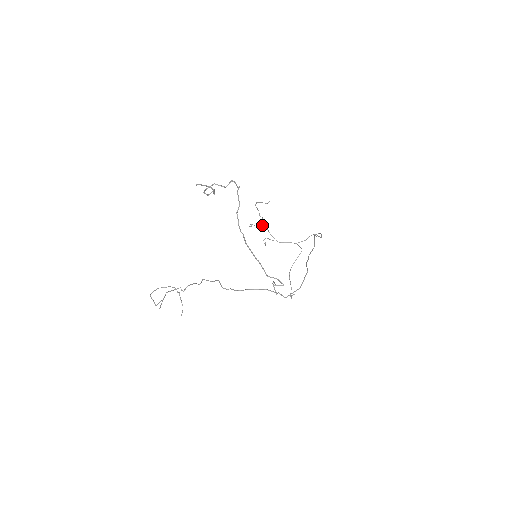
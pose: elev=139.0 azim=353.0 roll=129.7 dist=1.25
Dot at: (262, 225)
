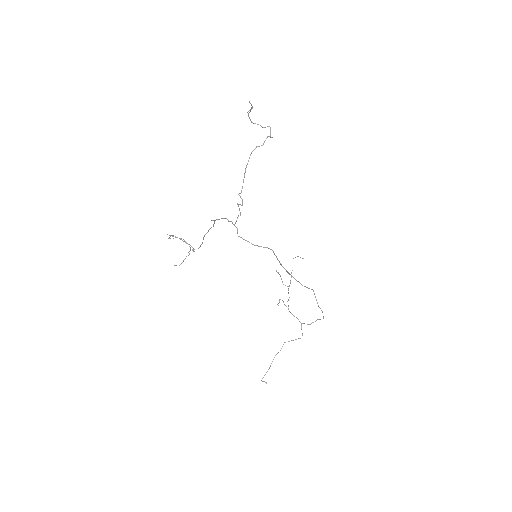
Dot at: (288, 286)
